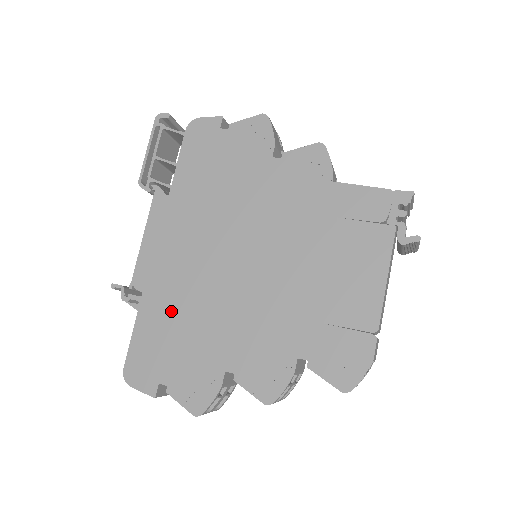
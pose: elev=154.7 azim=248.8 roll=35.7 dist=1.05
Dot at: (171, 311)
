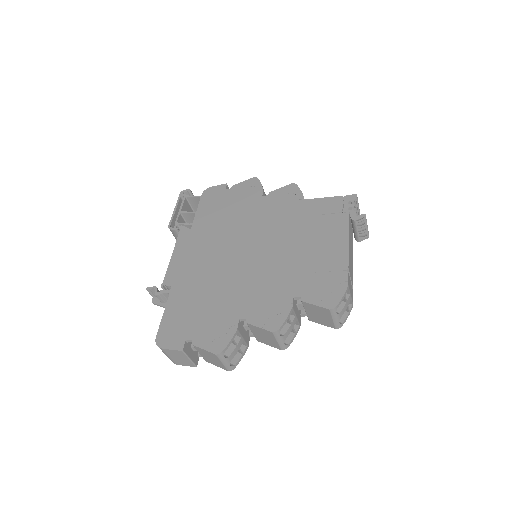
Dot at: (194, 292)
